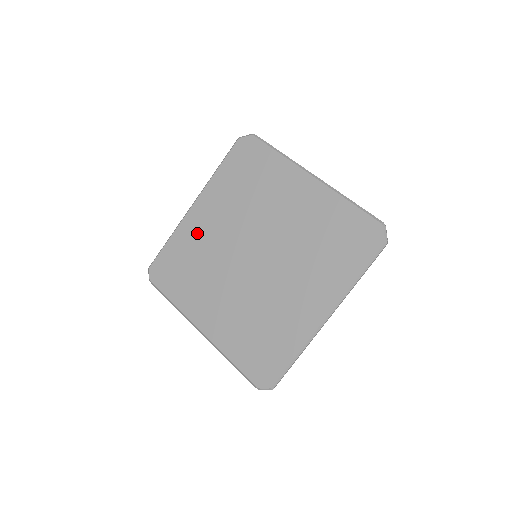
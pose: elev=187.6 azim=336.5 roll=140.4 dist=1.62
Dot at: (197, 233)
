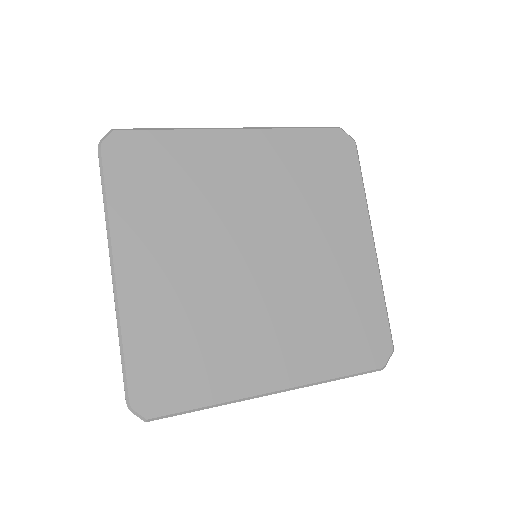
Dot at: (215, 162)
